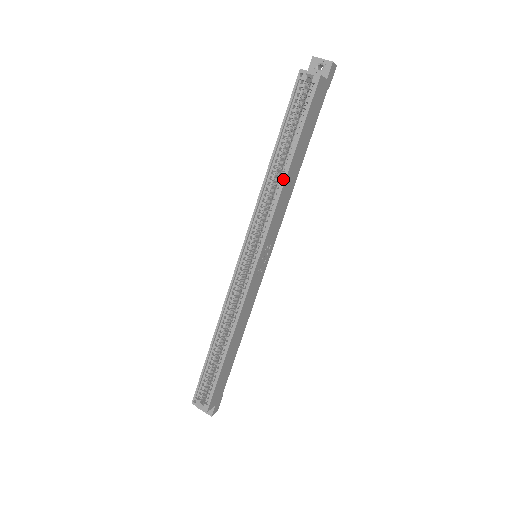
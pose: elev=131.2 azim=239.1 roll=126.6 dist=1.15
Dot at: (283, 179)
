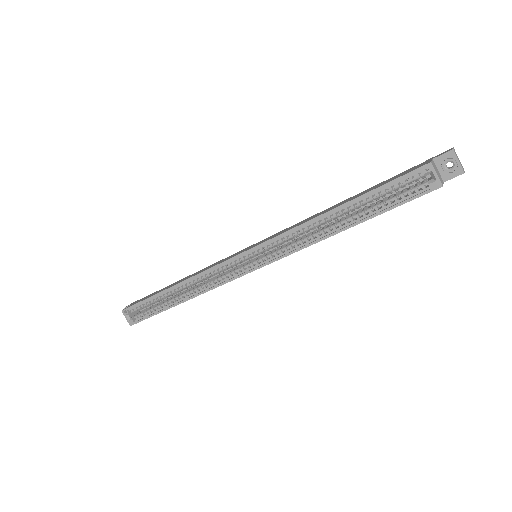
Dot at: (330, 234)
